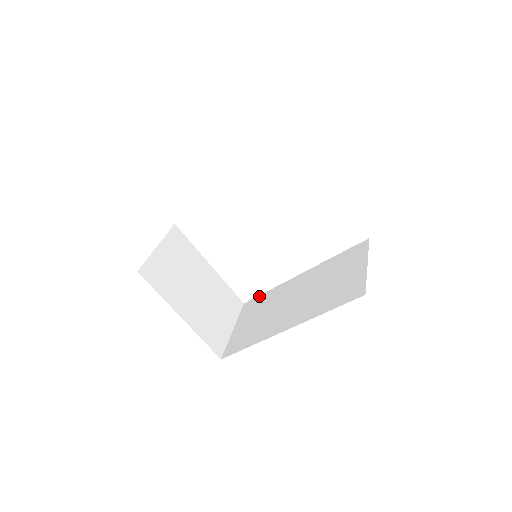
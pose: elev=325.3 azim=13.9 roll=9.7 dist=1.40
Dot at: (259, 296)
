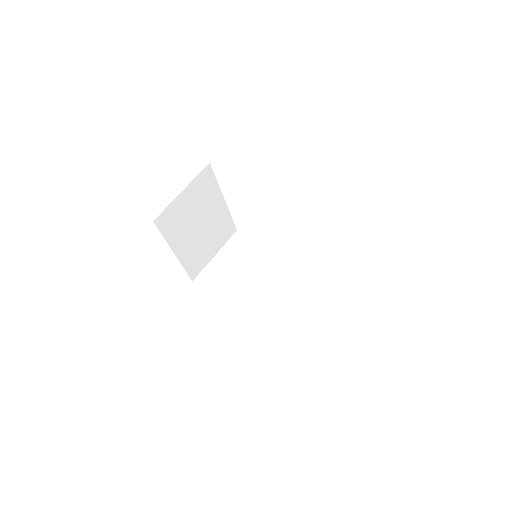
Dot at: (251, 239)
